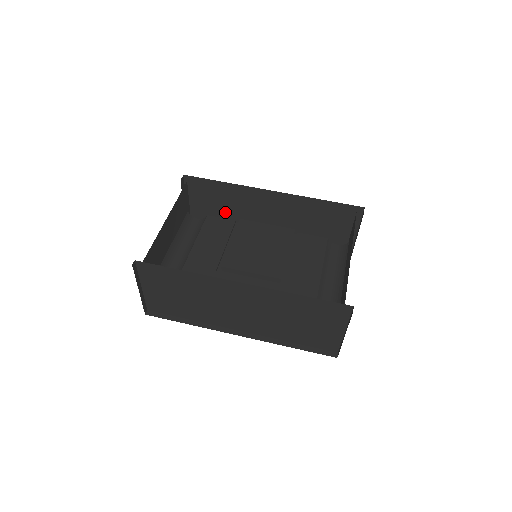
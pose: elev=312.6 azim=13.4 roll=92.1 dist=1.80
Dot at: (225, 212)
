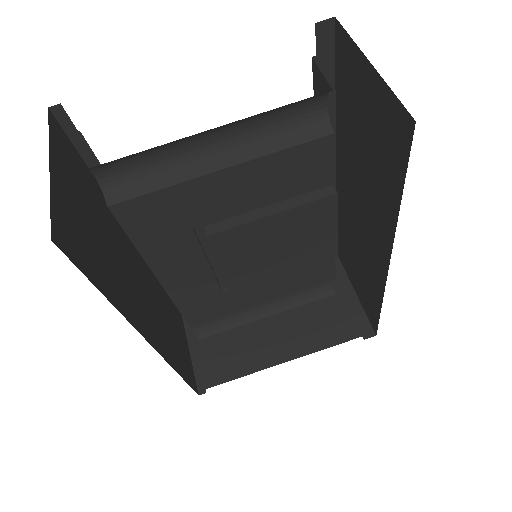
Dot at: (361, 140)
